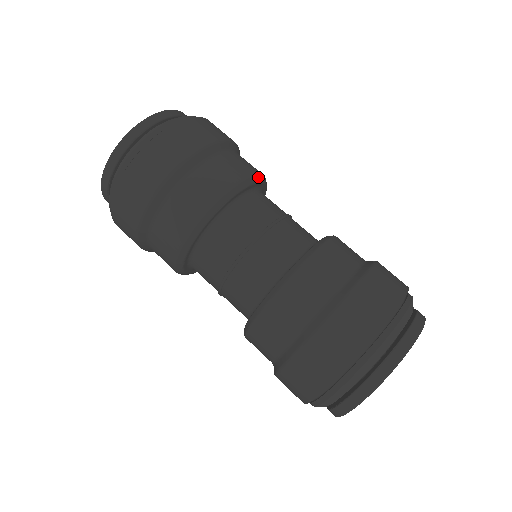
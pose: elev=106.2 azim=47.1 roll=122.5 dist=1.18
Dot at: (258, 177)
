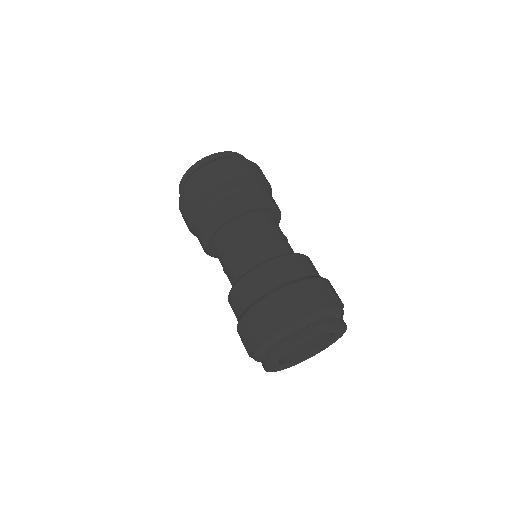
Dot at: (255, 205)
